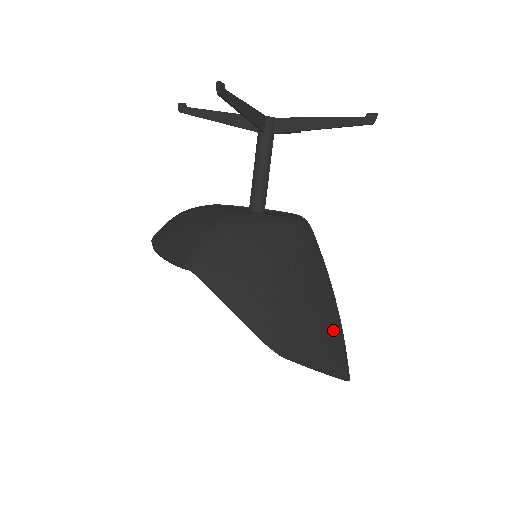
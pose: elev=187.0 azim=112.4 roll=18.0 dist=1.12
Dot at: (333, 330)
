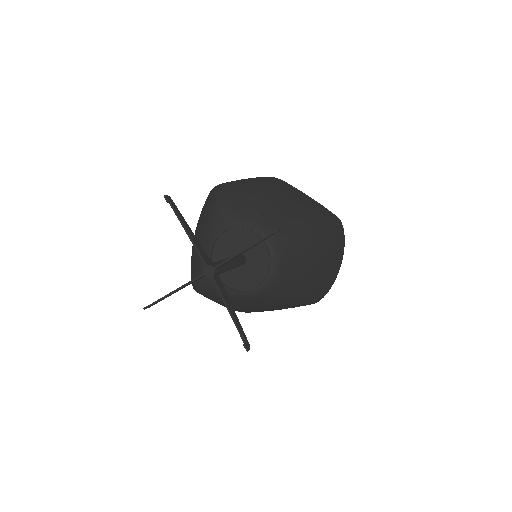
Dot at: (290, 306)
